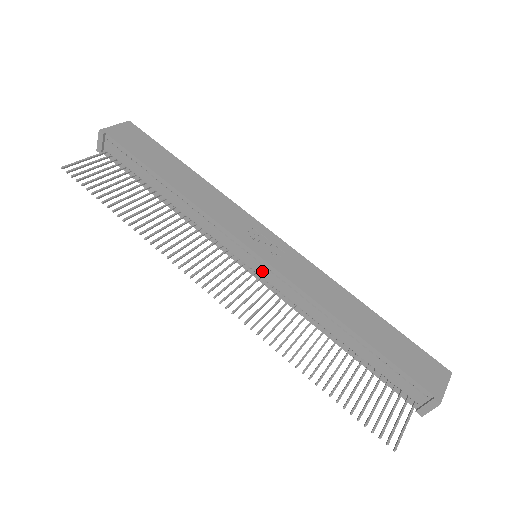
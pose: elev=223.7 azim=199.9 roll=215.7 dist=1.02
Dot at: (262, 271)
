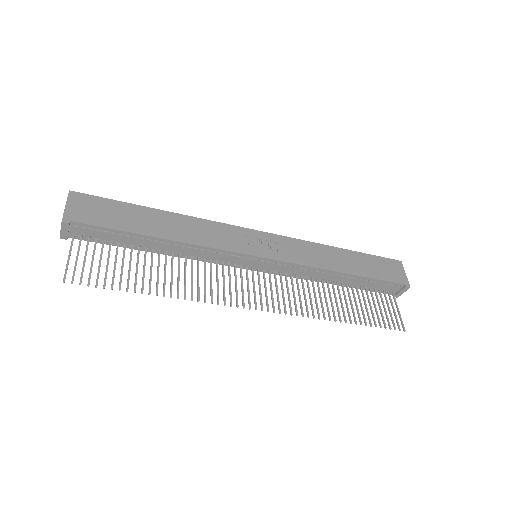
Dot at: (270, 266)
